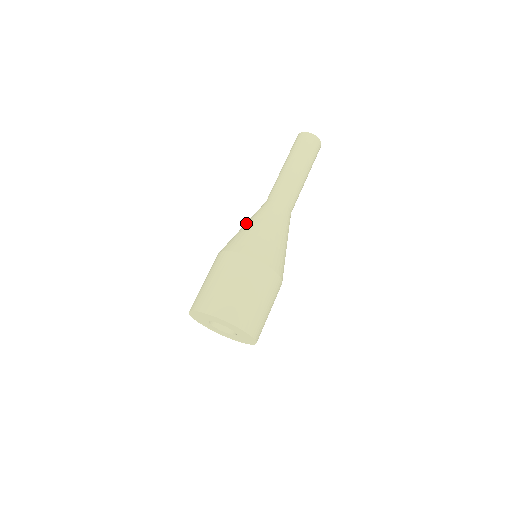
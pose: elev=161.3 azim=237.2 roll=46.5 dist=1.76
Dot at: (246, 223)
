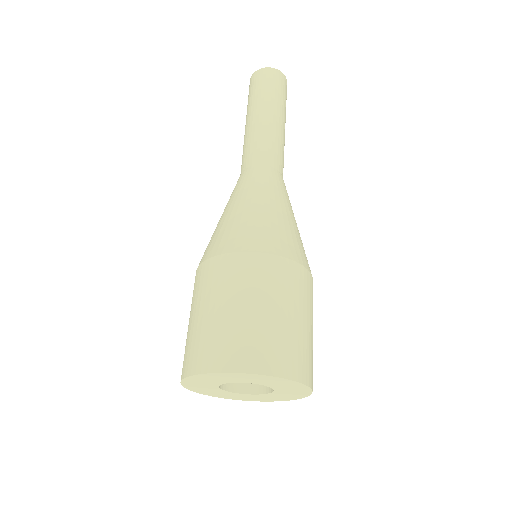
Dot at: occluded
